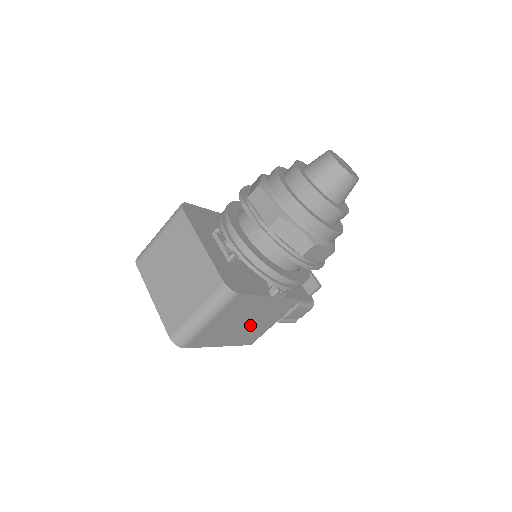
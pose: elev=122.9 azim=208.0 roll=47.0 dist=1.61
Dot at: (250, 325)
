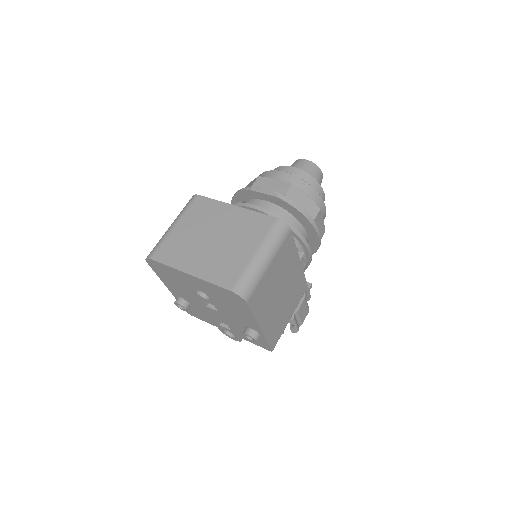
Dot at: (281, 303)
